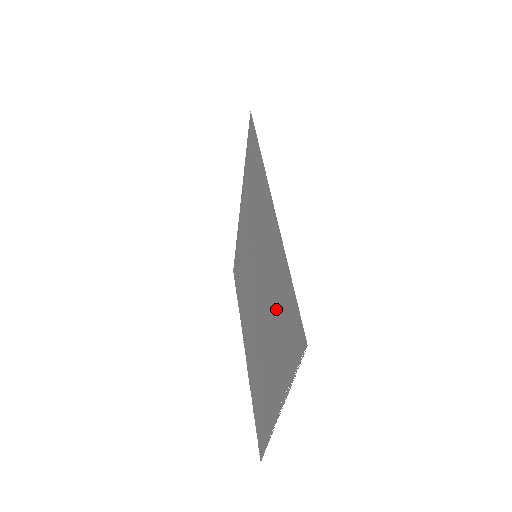
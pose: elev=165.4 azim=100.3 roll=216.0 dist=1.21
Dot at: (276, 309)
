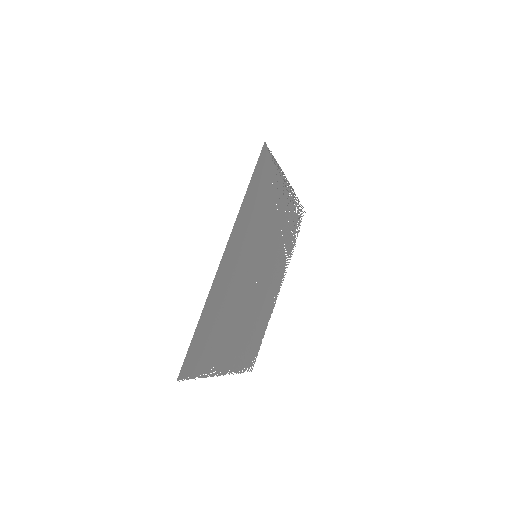
Dot at: (219, 323)
